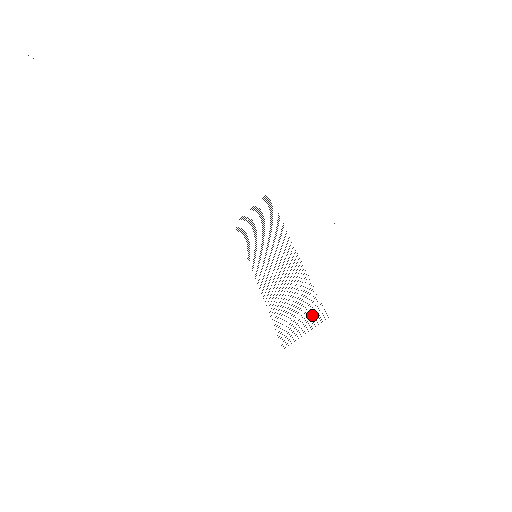
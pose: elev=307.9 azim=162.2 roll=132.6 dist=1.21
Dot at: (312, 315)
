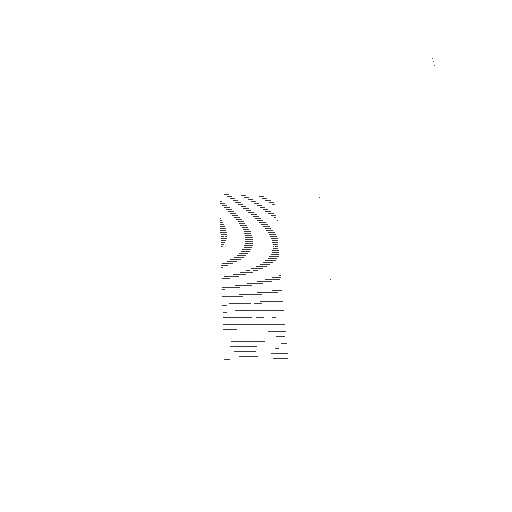
Dot at: occluded
